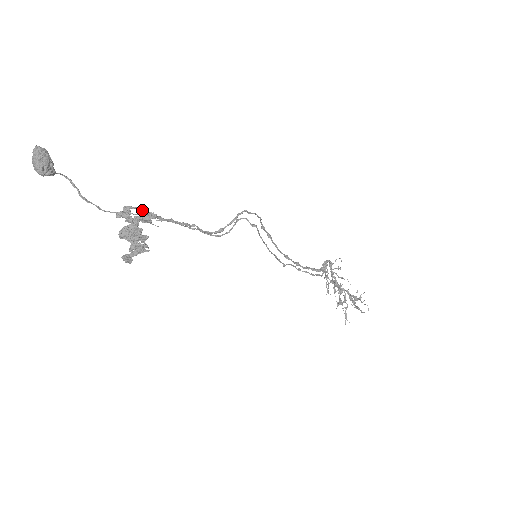
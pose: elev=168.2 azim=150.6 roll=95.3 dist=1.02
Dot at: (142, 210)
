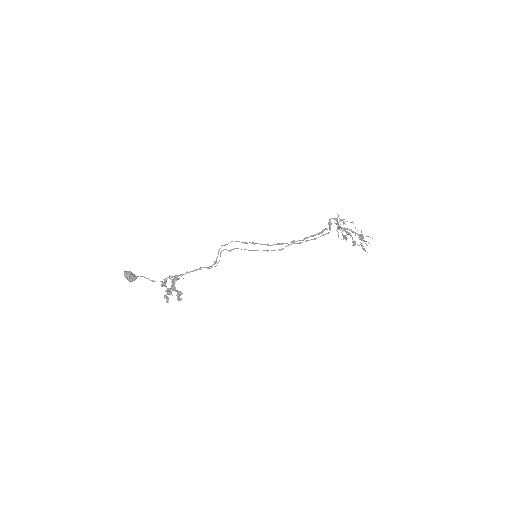
Dot at: (171, 277)
